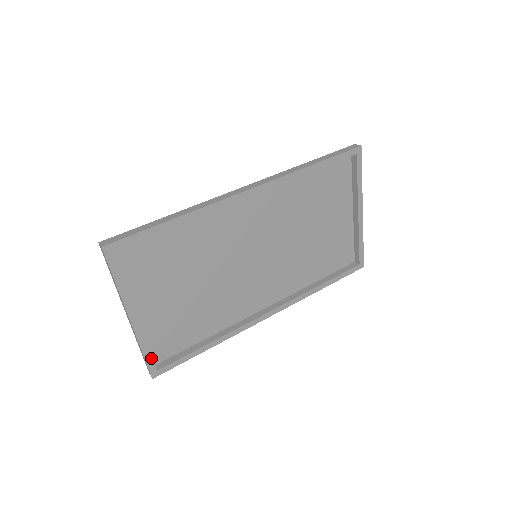
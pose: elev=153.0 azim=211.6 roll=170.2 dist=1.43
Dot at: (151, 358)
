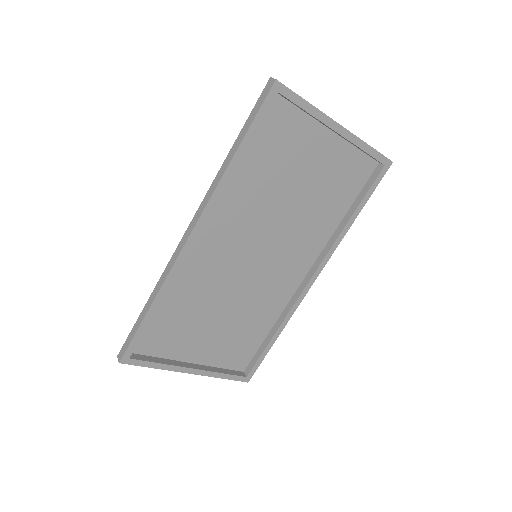
Dot at: (233, 376)
